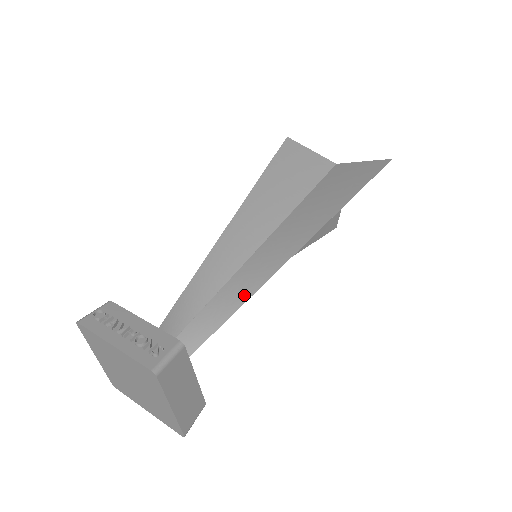
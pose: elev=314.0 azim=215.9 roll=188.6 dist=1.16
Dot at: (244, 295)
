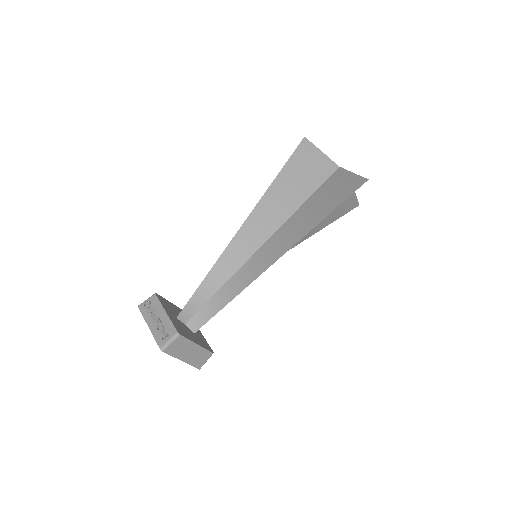
Dot at: (236, 291)
